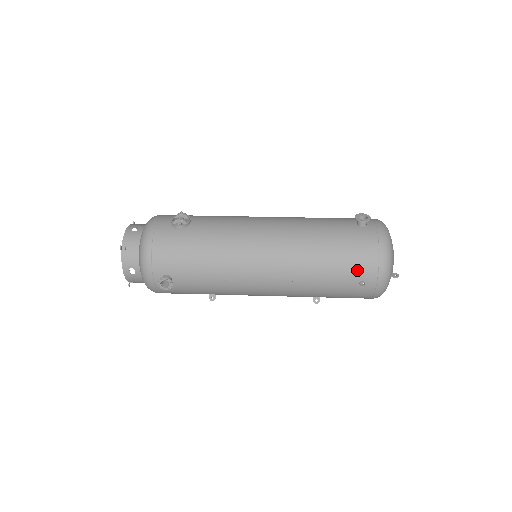
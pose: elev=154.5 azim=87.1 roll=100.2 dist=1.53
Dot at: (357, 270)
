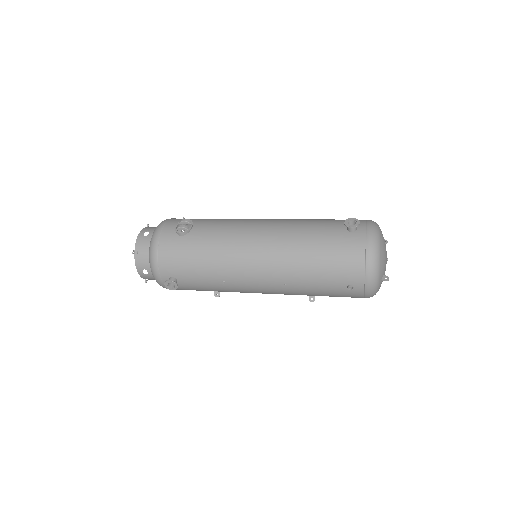
Dot at: (344, 275)
